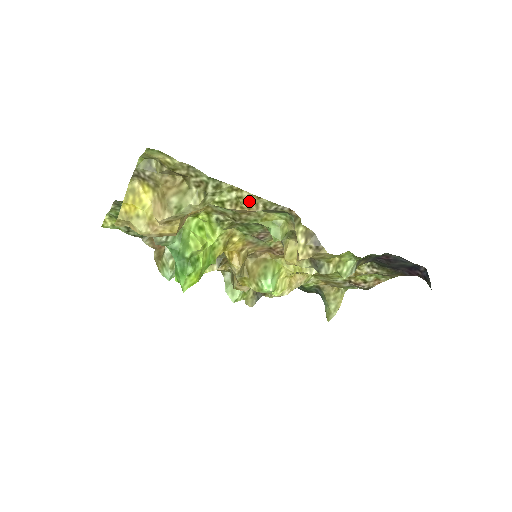
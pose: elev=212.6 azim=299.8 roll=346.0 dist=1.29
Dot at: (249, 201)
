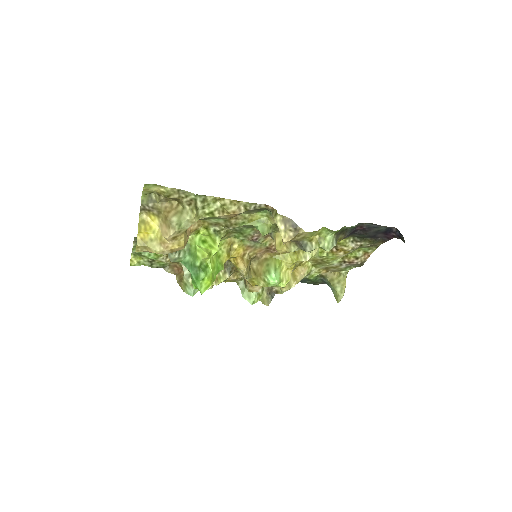
Dot at: (232, 206)
